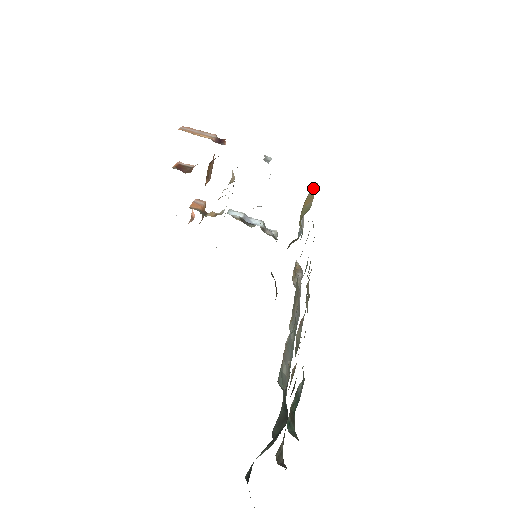
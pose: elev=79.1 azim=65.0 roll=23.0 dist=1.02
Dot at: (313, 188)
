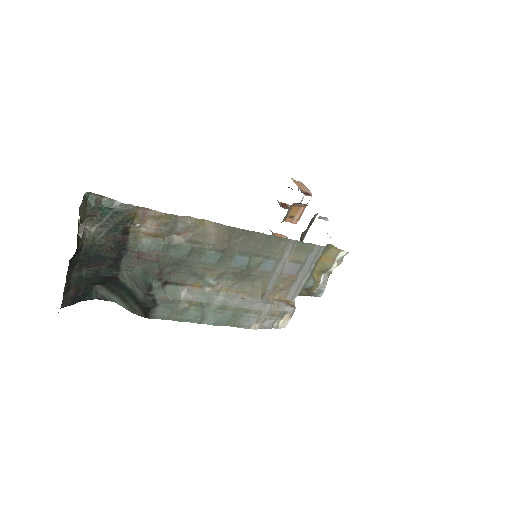
Dot at: (334, 250)
